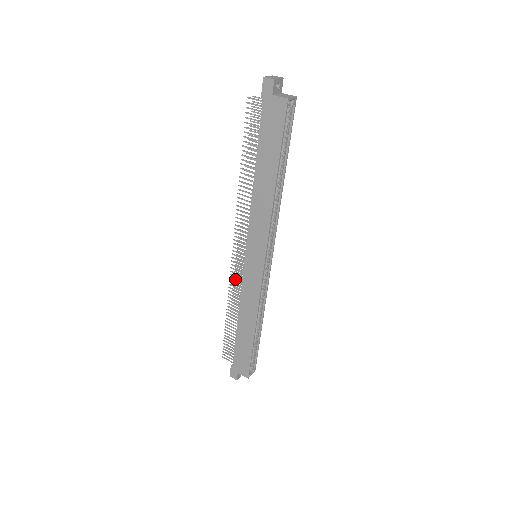
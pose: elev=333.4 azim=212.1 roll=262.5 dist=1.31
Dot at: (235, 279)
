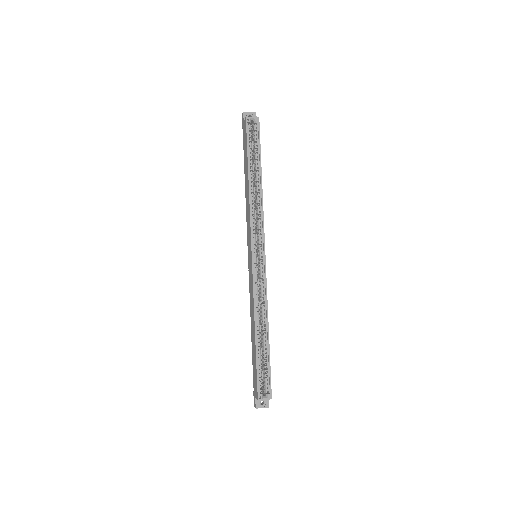
Dot at: occluded
